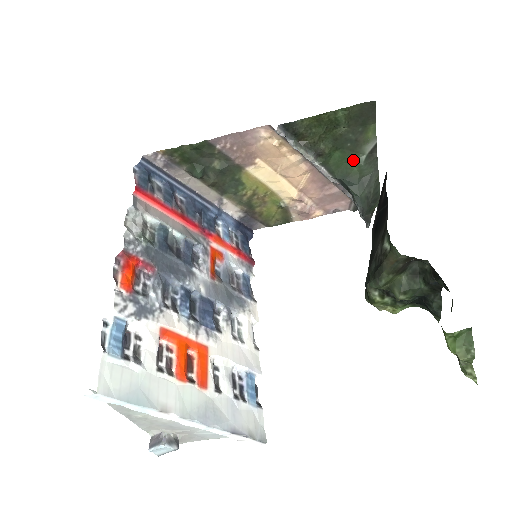
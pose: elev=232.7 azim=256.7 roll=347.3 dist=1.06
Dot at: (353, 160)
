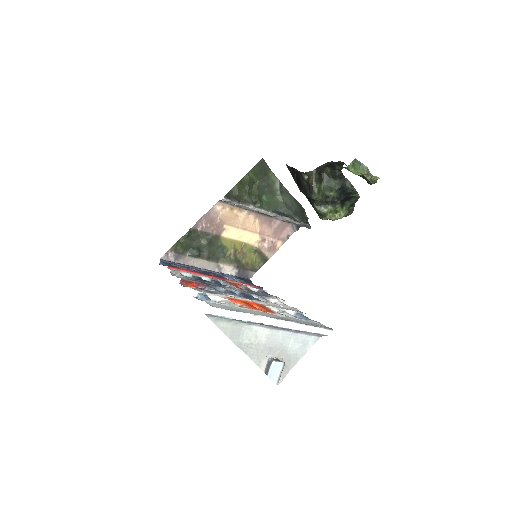
Dot at: (274, 197)
